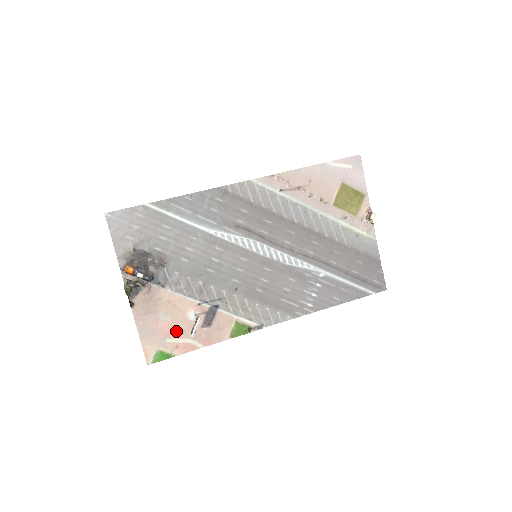
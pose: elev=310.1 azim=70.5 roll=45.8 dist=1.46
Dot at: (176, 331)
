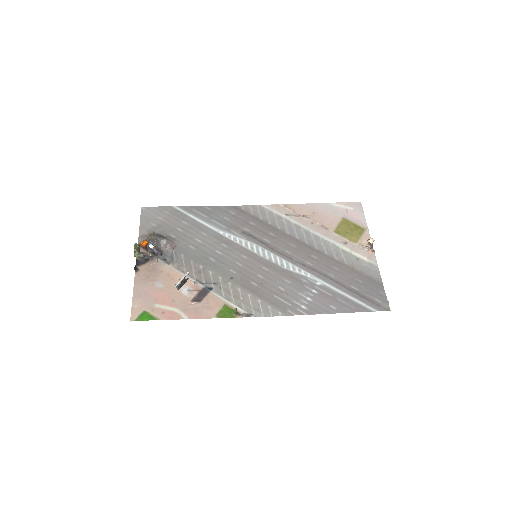
Dot at: (167, 299)
